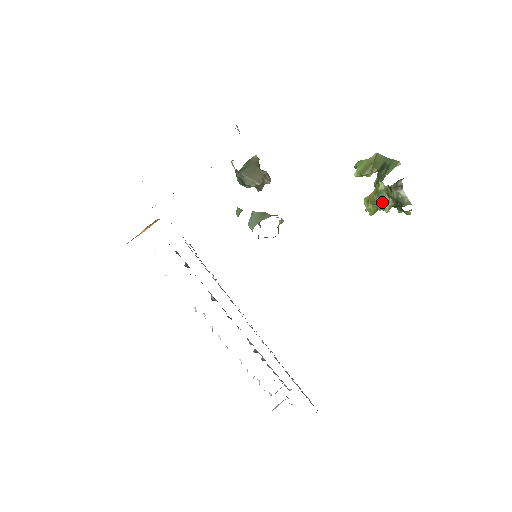
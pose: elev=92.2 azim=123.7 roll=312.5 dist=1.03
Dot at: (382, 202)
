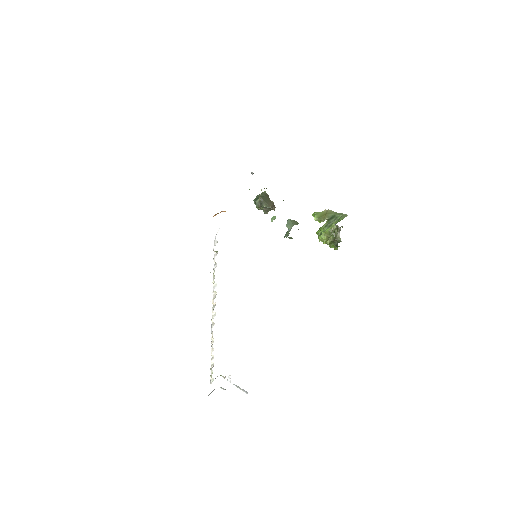
Dot at: occluded
